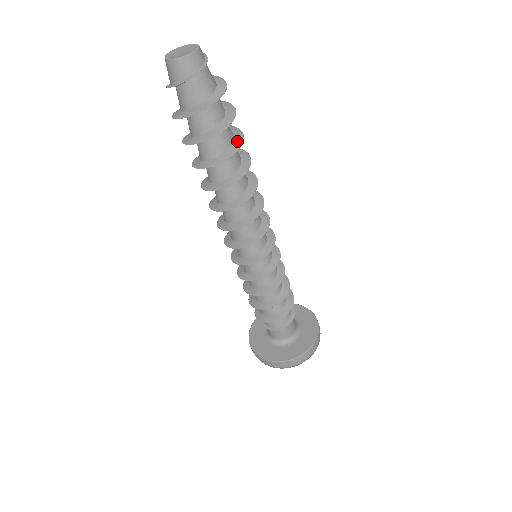
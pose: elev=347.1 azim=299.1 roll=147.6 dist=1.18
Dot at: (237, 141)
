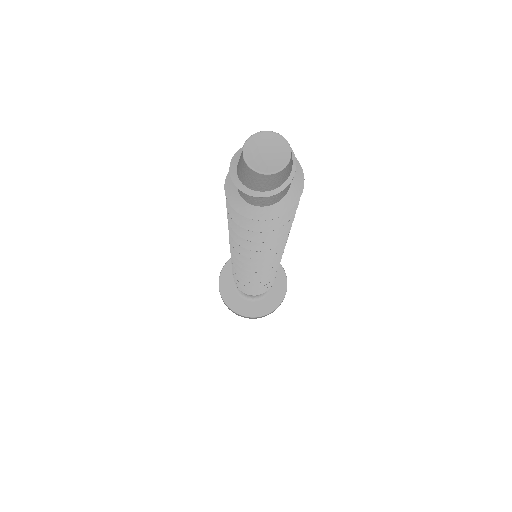
Dot at: occluded
